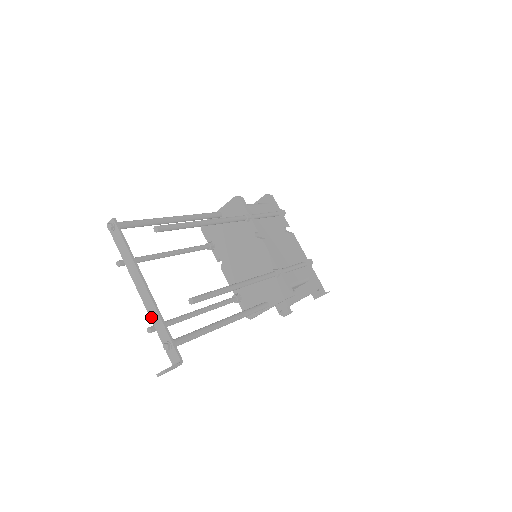
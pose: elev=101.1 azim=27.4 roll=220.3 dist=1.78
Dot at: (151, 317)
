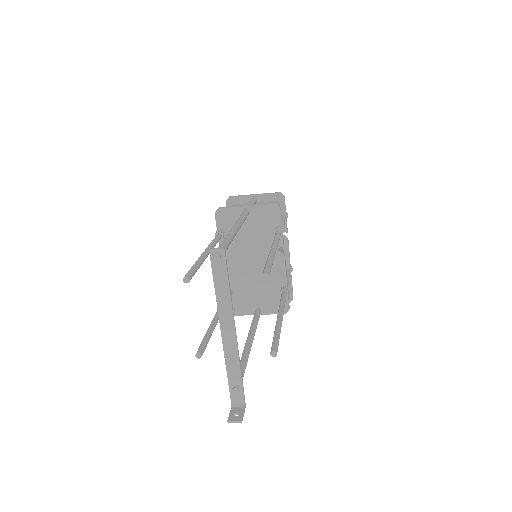
Dot at: (227, 359)
